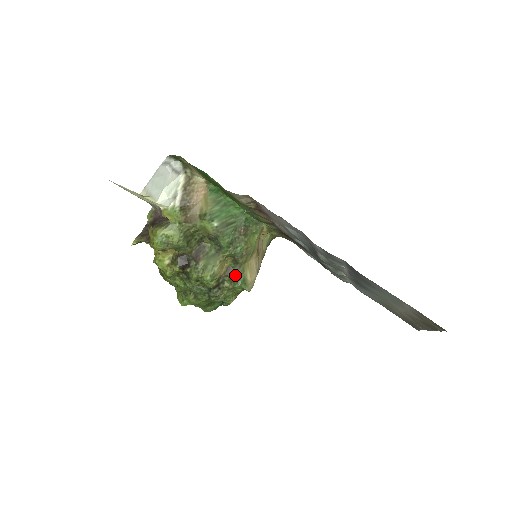
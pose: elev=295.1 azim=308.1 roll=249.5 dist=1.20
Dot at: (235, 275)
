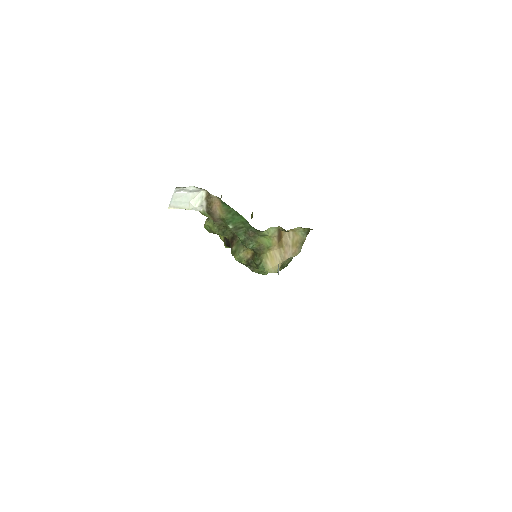
Dot at: (257, 261)
